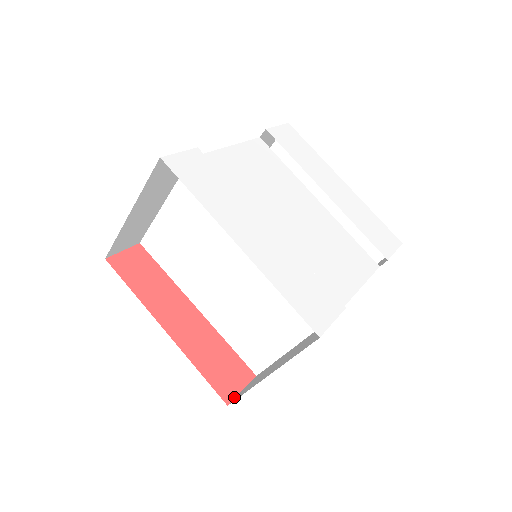
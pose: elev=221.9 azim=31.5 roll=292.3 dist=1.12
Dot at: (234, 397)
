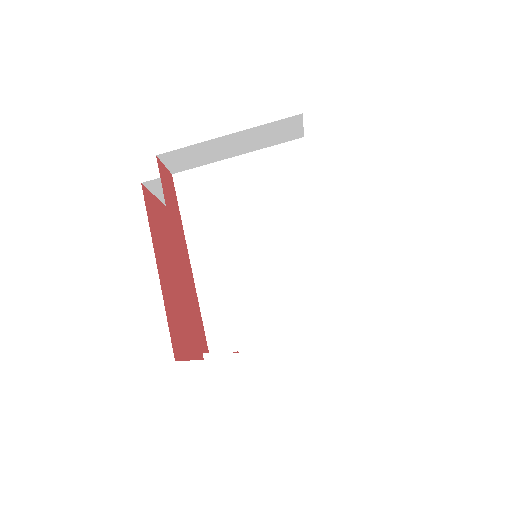
Dot at: (198, 351)
